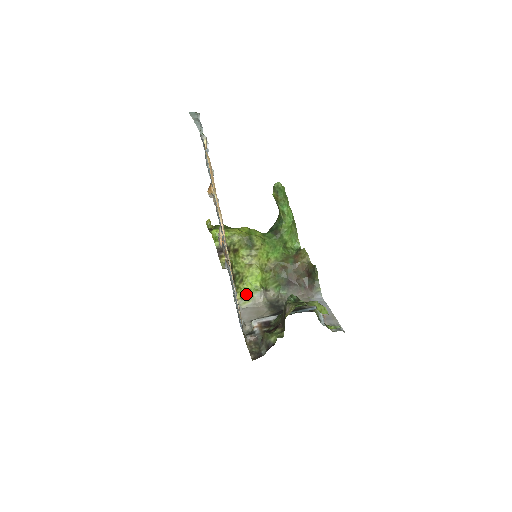
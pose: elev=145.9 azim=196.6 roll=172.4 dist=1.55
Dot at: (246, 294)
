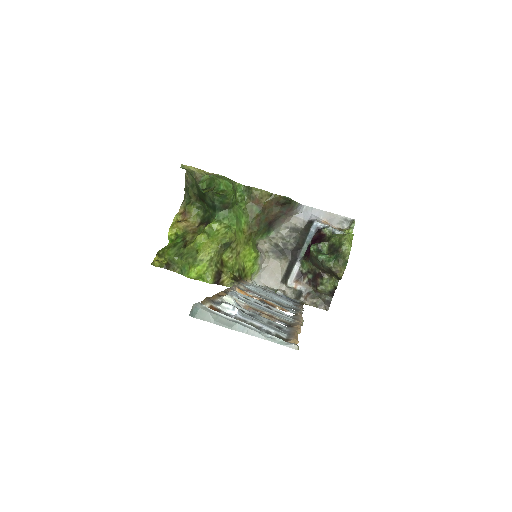
Dot at: (252, 270)
